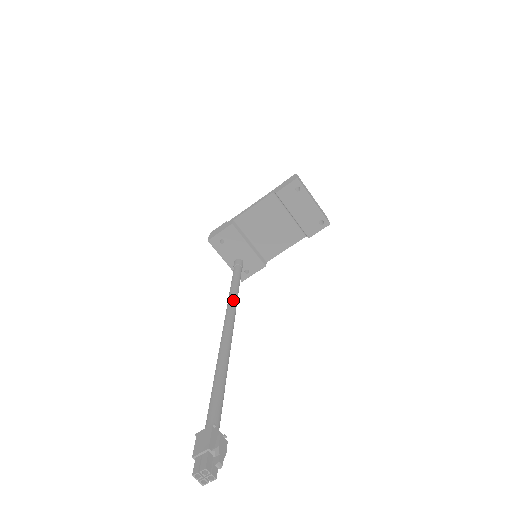
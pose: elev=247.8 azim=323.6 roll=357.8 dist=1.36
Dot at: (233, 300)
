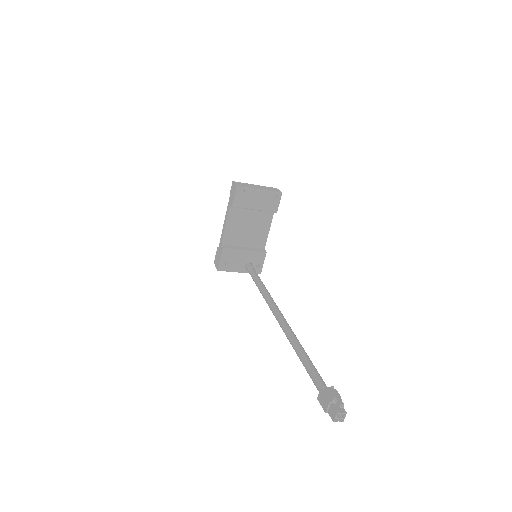
Dot at: (268, 298)
